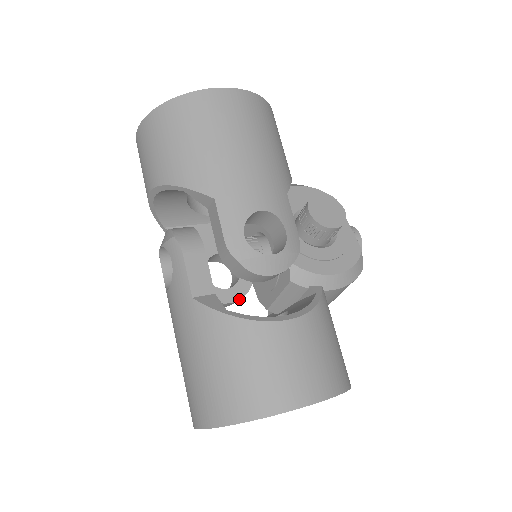
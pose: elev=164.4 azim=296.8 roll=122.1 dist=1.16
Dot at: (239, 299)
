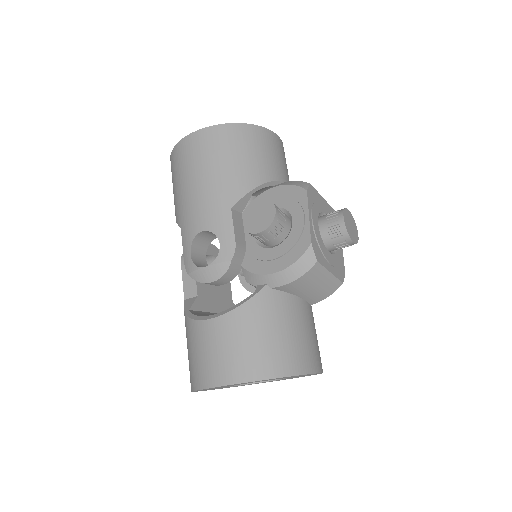
Dot at: occluded
